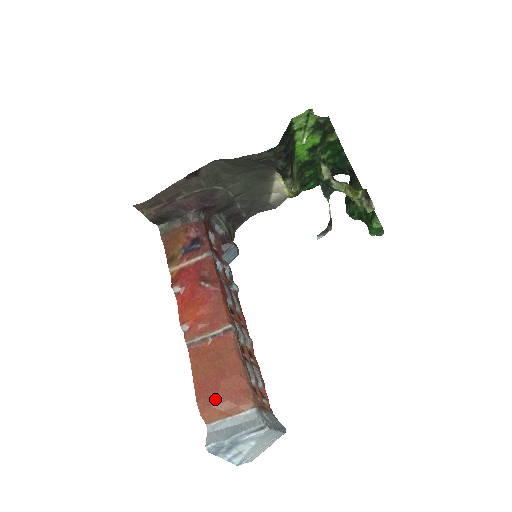
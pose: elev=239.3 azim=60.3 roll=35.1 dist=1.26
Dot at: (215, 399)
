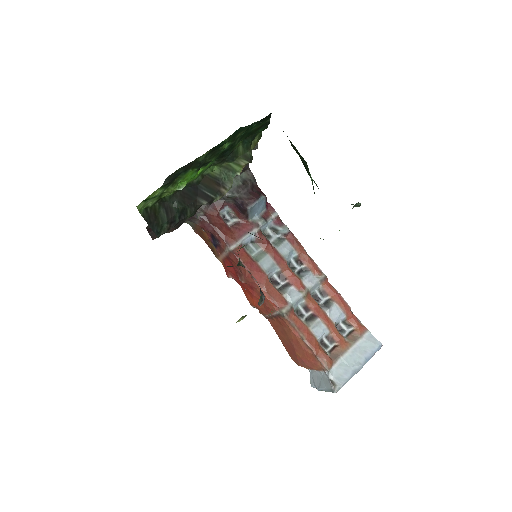
Dot at: (298, 362)
